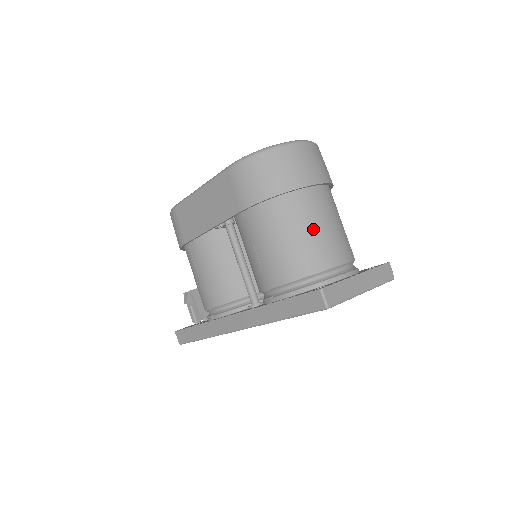
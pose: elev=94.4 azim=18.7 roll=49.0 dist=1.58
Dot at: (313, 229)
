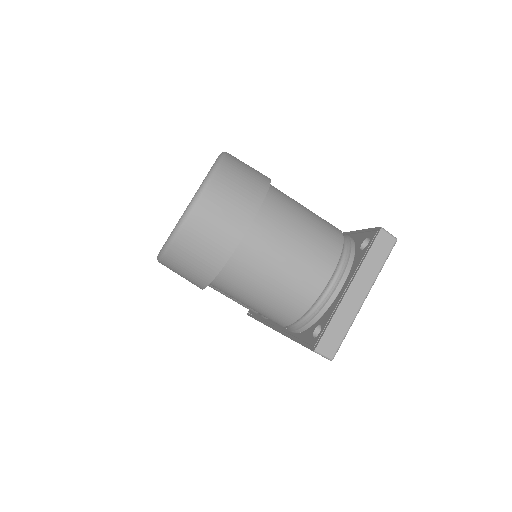
Dot at: (274, 277)
